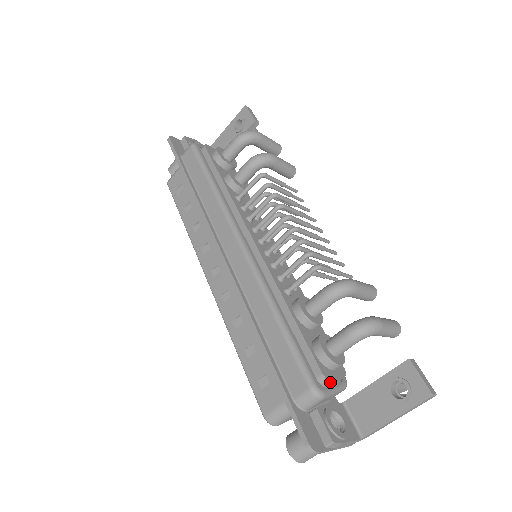
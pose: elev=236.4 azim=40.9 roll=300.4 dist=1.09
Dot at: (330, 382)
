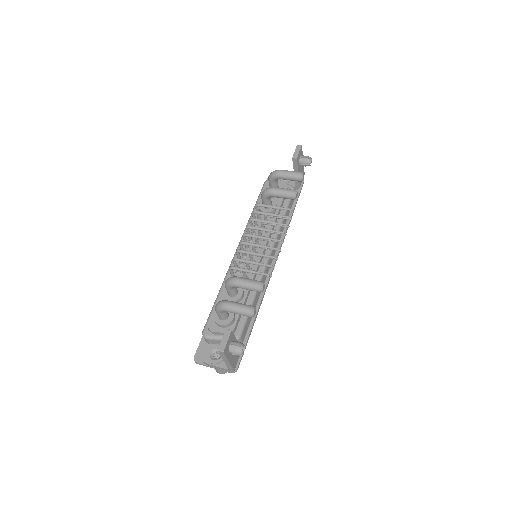
Dot at: (211, 332)
